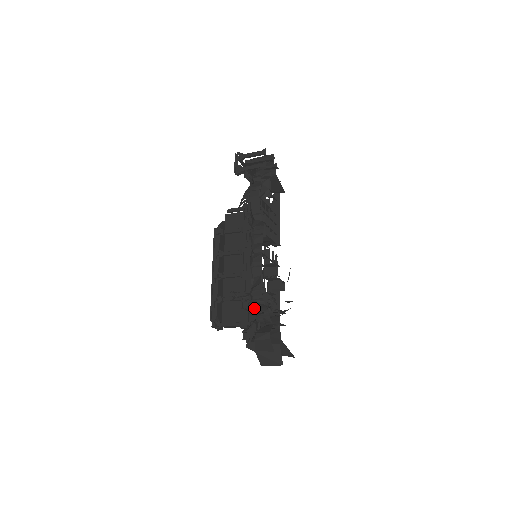
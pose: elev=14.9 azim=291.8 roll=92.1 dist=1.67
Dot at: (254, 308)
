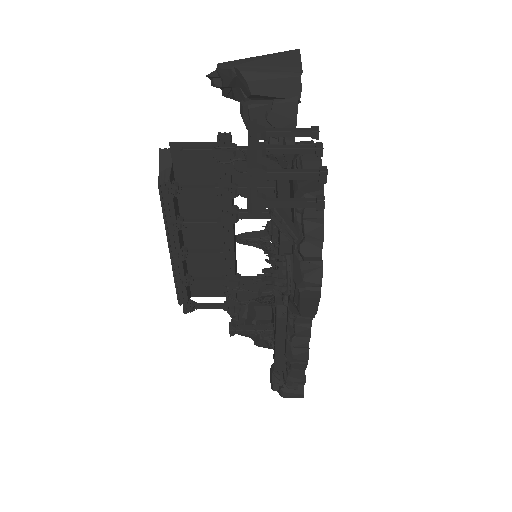
Dot at: (245, 292)
